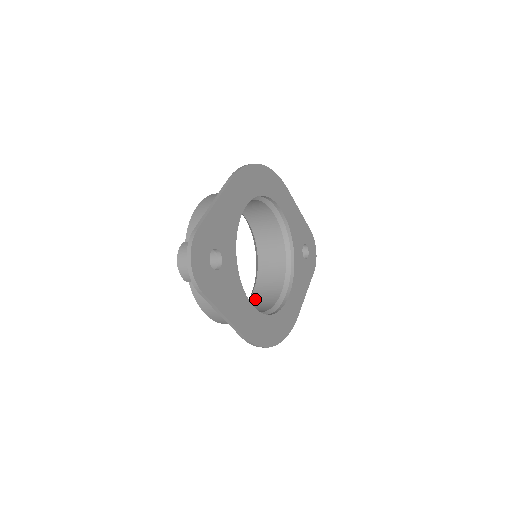
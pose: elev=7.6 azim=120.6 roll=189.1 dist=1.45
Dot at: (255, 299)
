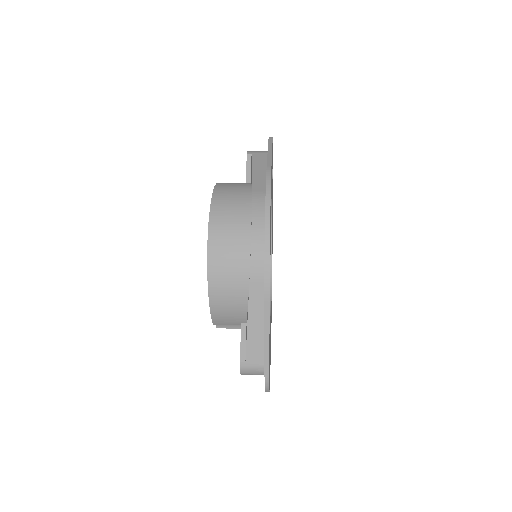
Dot at: occluded
